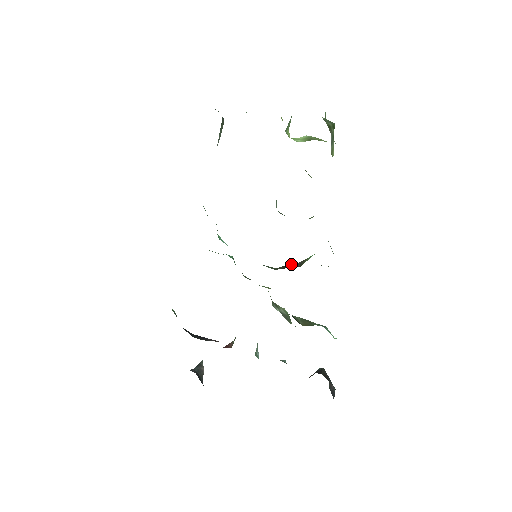
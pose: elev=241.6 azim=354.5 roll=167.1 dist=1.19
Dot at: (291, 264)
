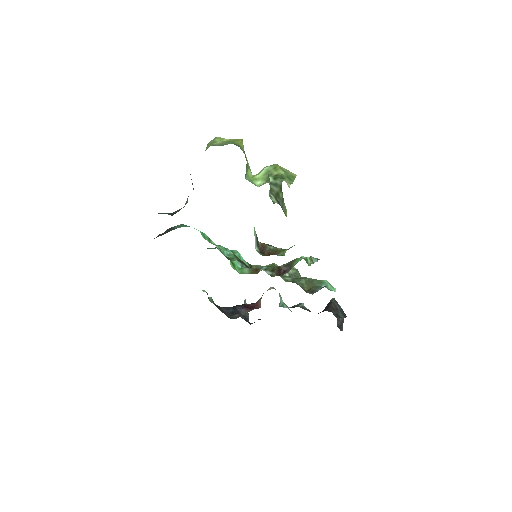
Dot at: (283, 265)
